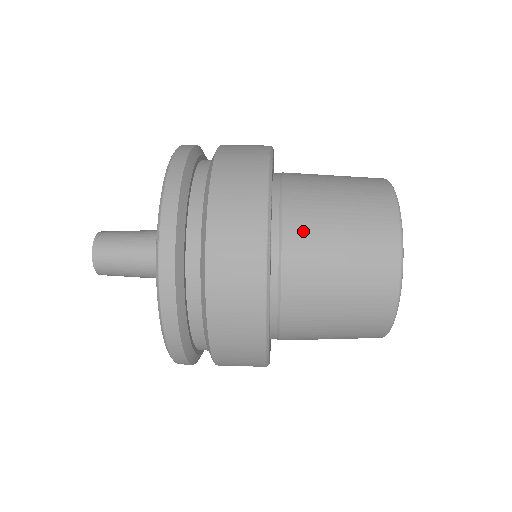
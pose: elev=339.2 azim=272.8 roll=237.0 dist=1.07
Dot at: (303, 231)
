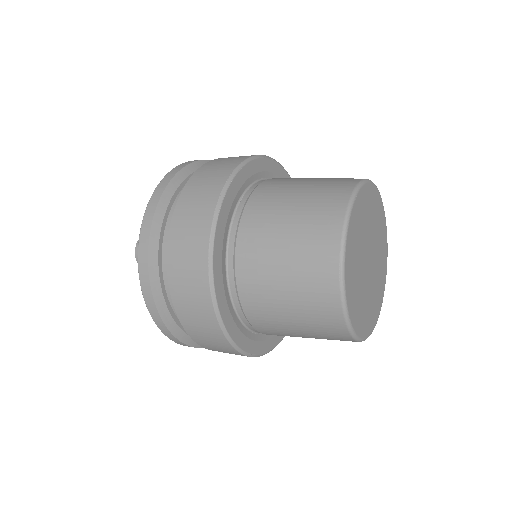
Dot at: (268, 194)
